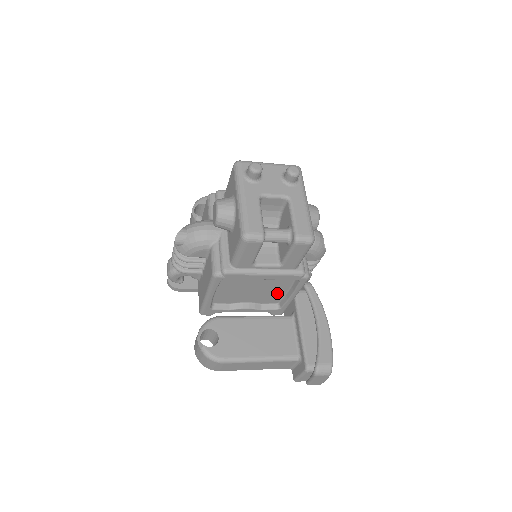
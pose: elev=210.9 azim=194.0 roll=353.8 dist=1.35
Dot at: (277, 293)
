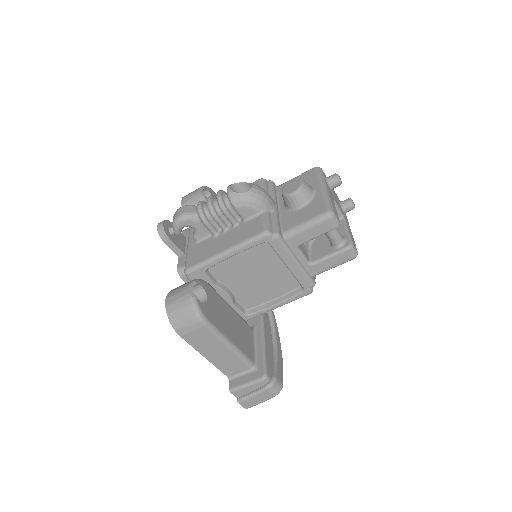
Dot at: (263, 296)
